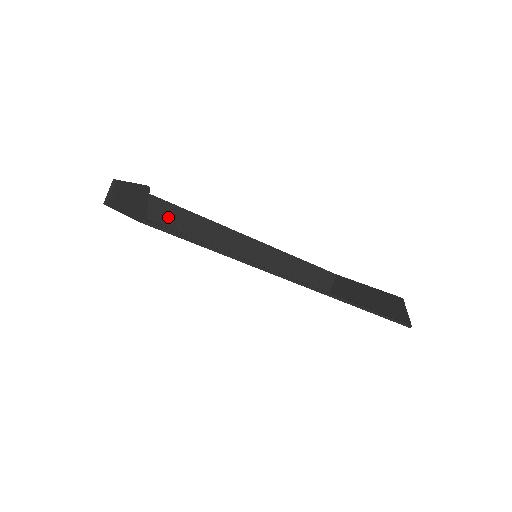
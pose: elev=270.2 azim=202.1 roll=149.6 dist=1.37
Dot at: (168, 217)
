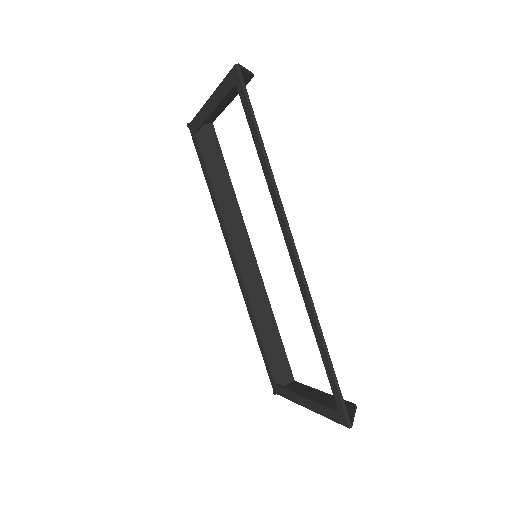
Dot at: (217, 178)
